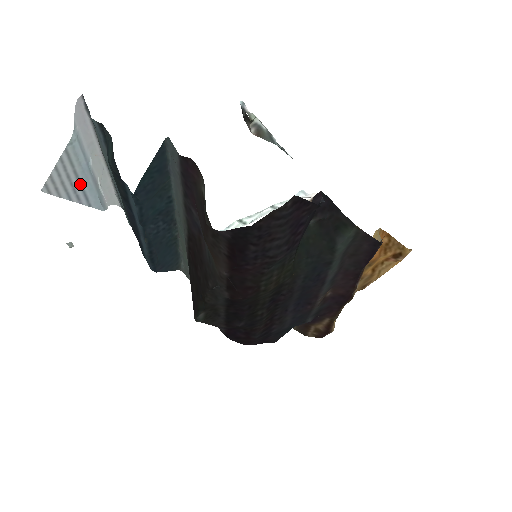
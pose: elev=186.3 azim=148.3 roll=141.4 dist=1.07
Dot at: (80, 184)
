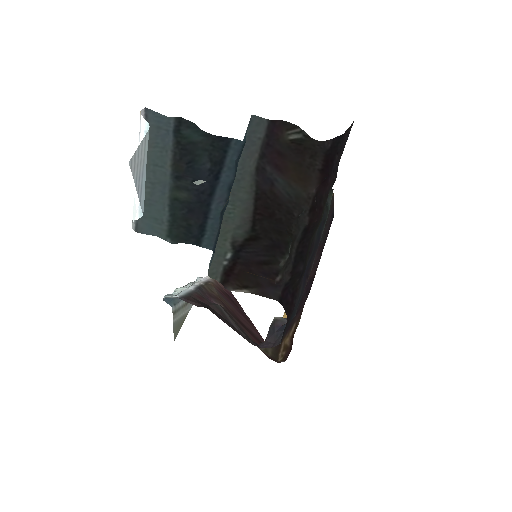
Dot at: (142, 175)
